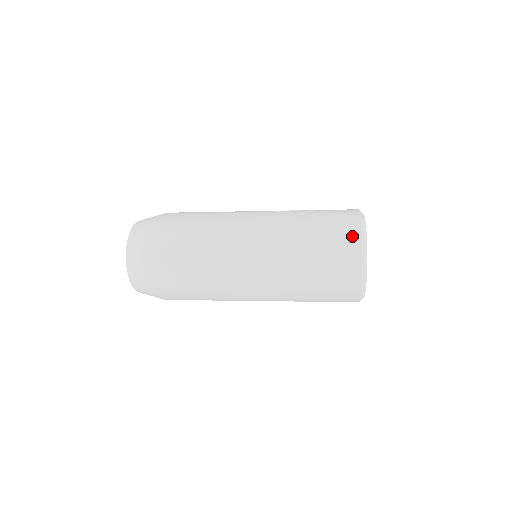
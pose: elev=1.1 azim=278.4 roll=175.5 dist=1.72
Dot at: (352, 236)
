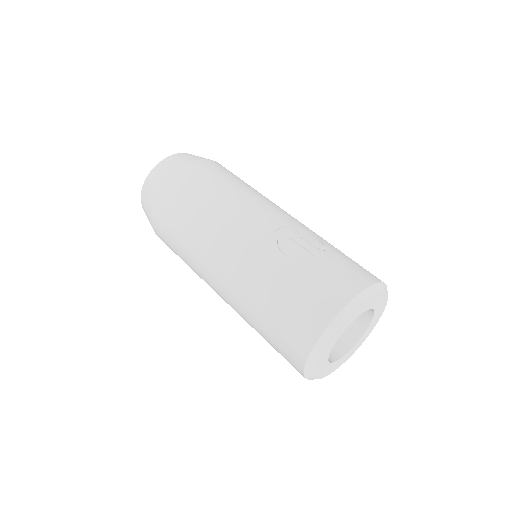
Dot at: (306, 334)
